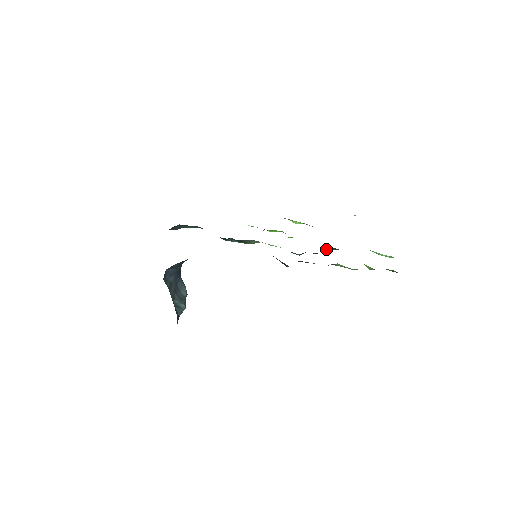
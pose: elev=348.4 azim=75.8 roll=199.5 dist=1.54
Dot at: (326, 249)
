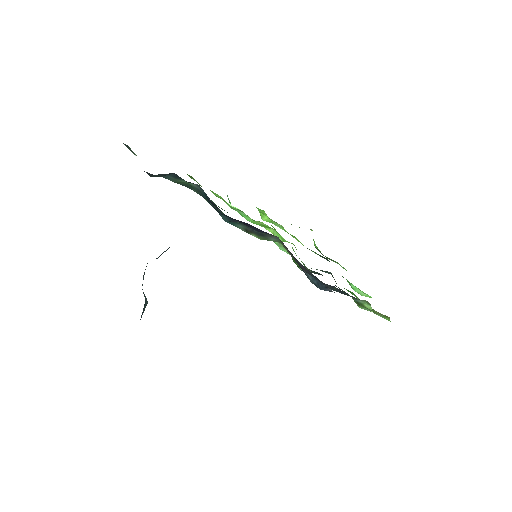
Dot at: occluded
